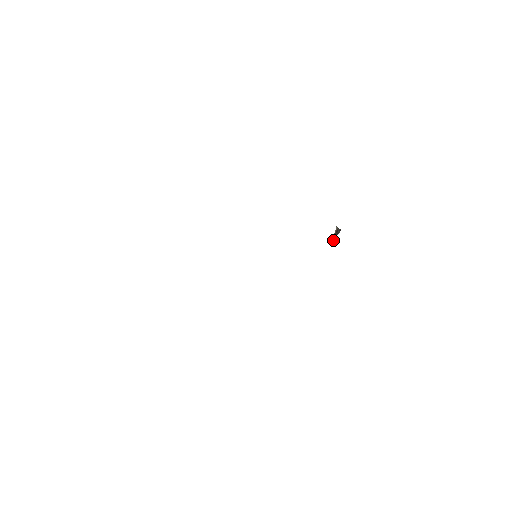
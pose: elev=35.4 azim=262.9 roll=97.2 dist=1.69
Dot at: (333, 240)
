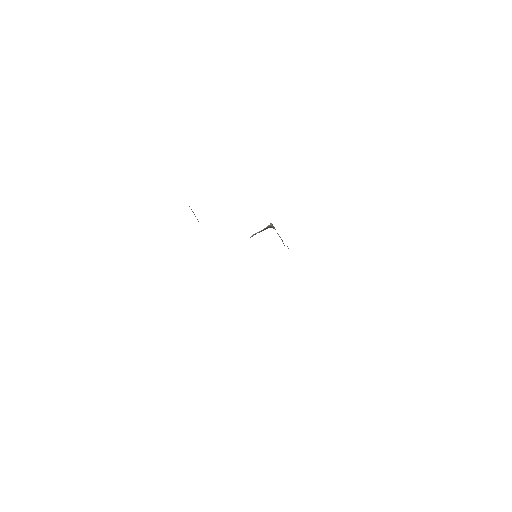
Dot at: occluded
